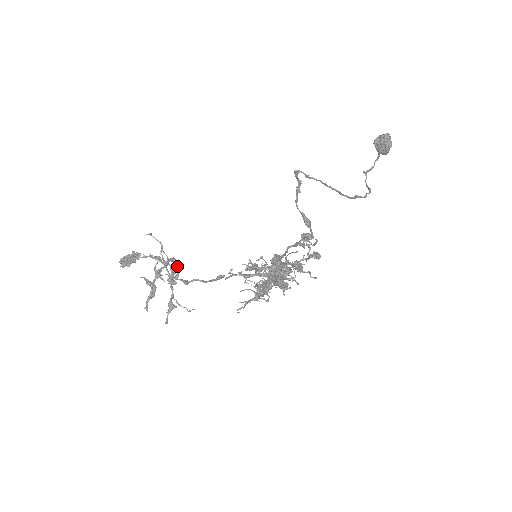
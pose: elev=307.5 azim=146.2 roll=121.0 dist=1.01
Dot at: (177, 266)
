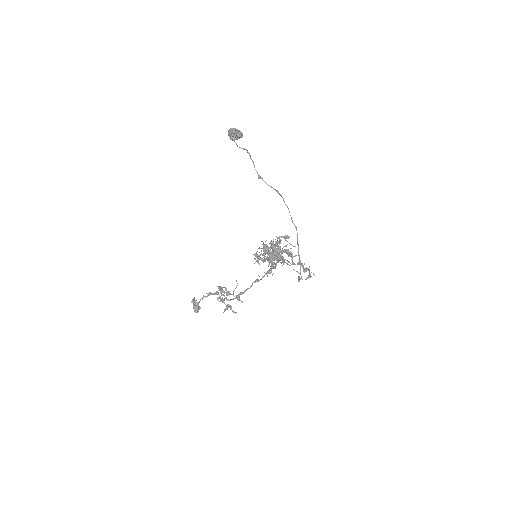
Dot at: (221, 287)
